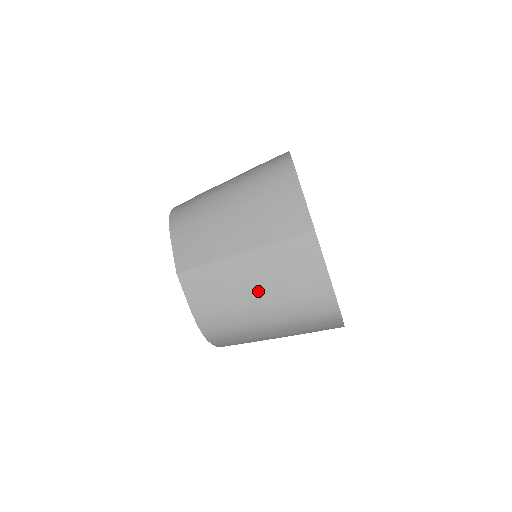
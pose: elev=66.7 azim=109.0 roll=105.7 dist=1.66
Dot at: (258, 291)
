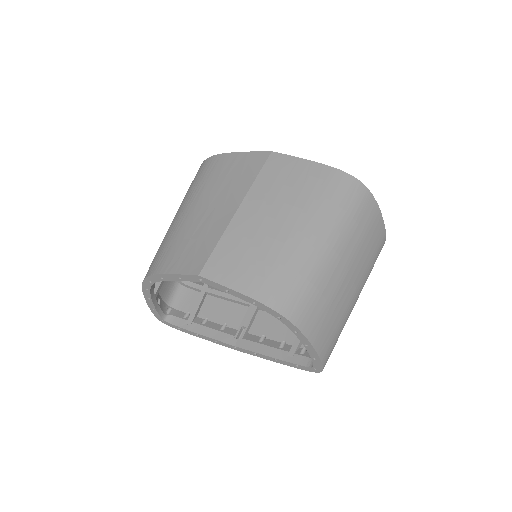
Dot at: (285, 222)
